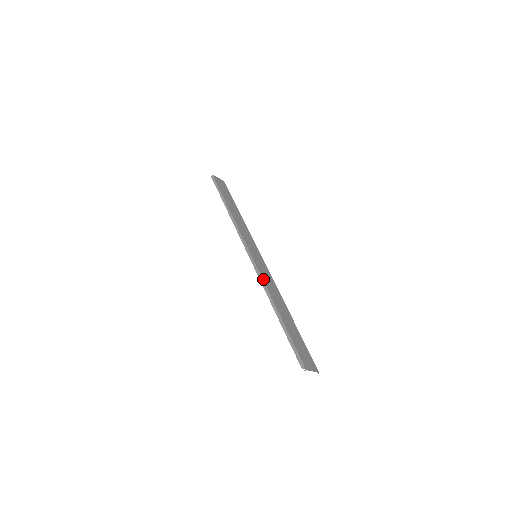
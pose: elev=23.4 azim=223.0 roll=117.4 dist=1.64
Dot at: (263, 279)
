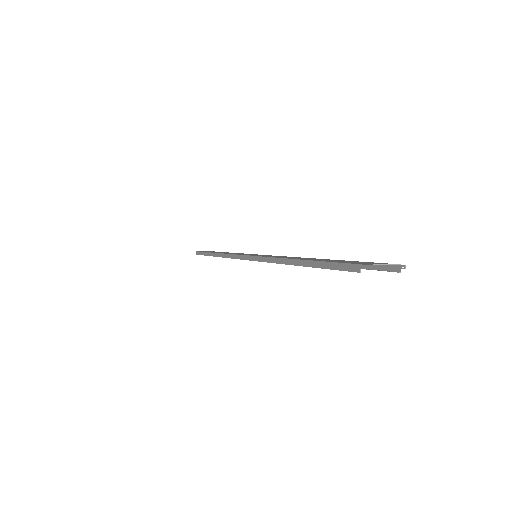
Dot at: (264, 257)
